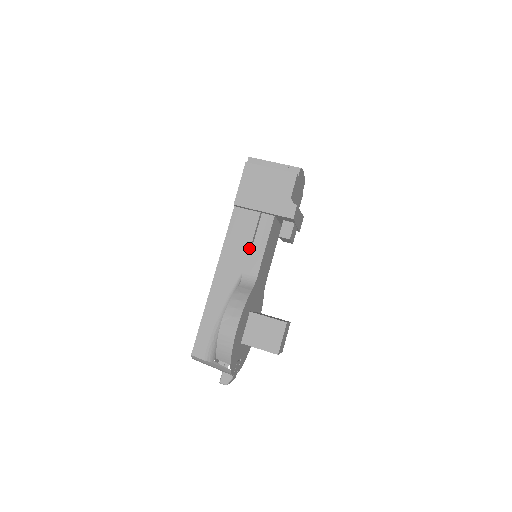
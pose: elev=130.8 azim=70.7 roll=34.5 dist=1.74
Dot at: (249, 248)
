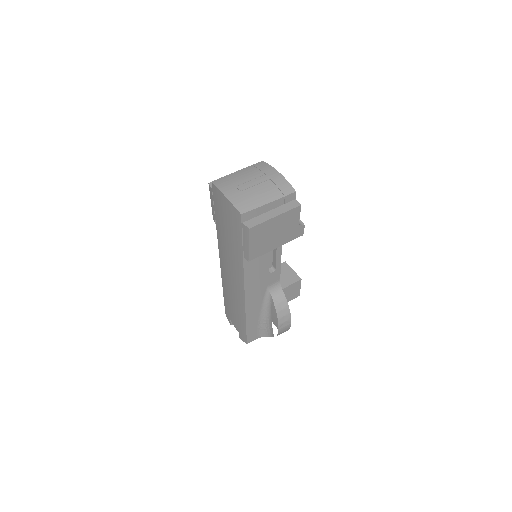
Dot at: (268, 271)
